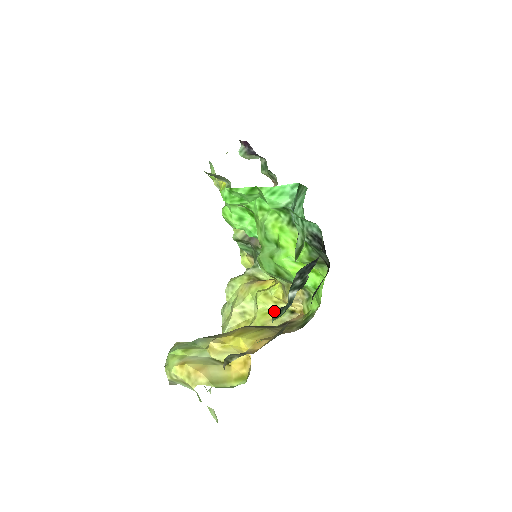
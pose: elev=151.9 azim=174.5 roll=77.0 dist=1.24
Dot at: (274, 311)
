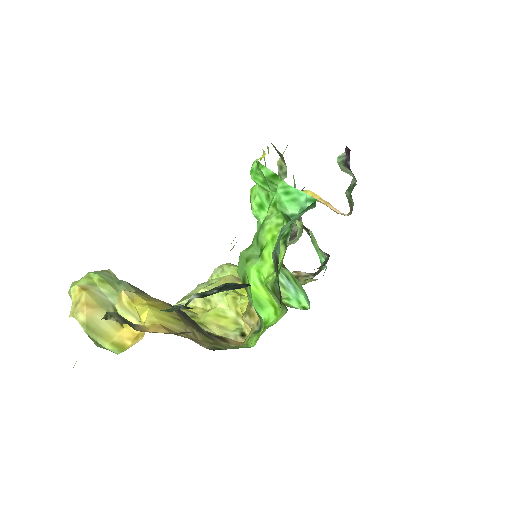
Dot at: occluded
